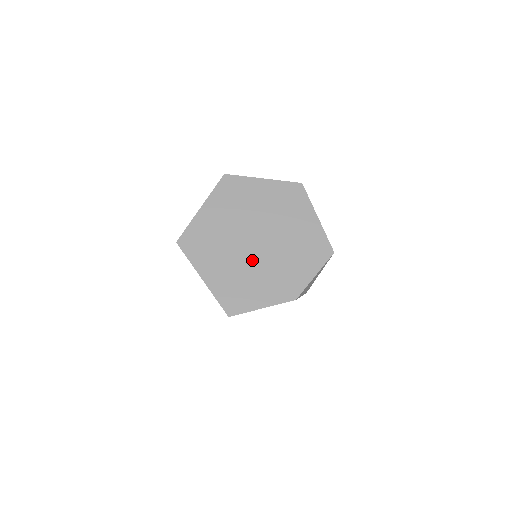
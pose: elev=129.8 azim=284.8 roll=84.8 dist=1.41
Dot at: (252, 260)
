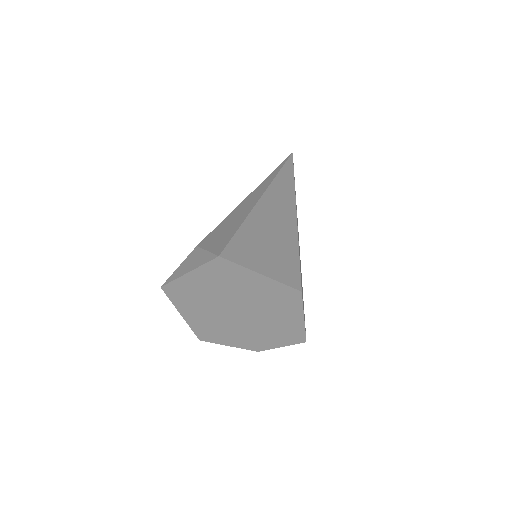
Dot at: (229, 321)
